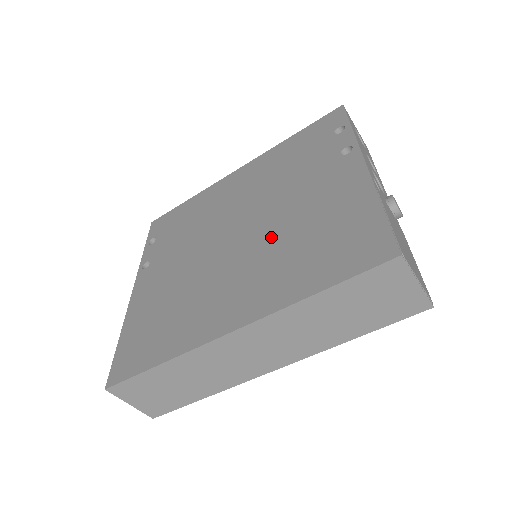
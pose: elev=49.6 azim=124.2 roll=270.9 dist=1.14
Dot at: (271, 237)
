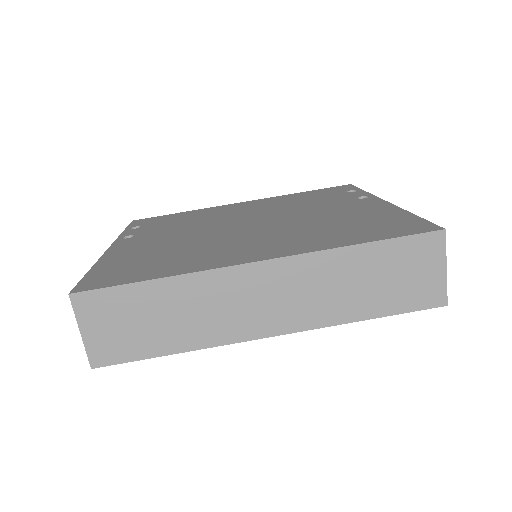
Dot at: (295, 224)
